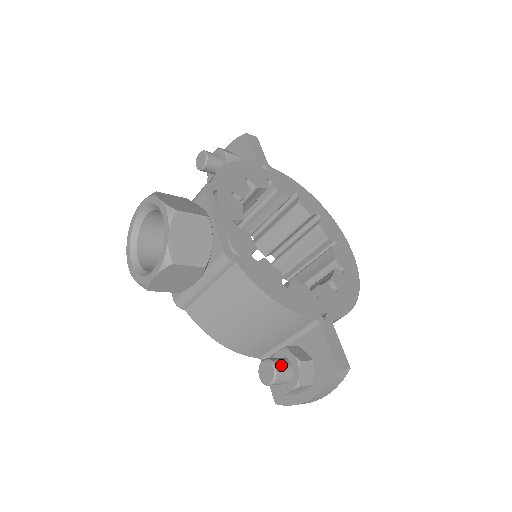
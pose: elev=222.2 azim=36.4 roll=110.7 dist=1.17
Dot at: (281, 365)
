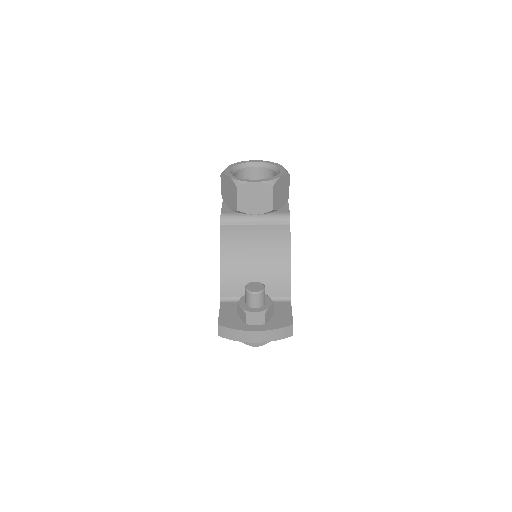
Dot at: occluded
